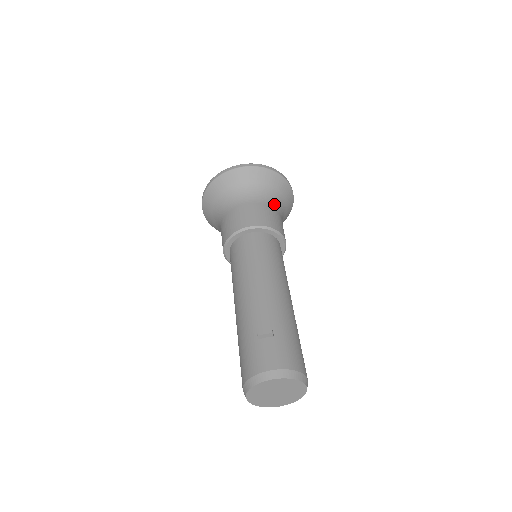
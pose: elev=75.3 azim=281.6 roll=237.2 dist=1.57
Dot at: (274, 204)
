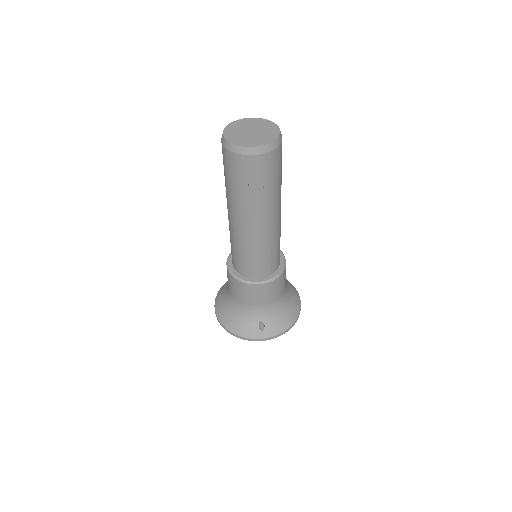
Dot at: occluded
